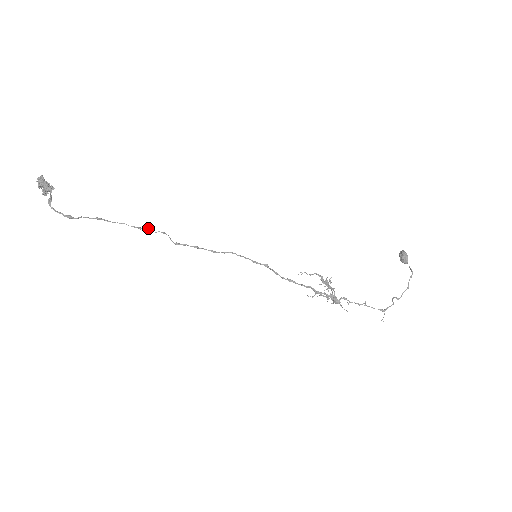
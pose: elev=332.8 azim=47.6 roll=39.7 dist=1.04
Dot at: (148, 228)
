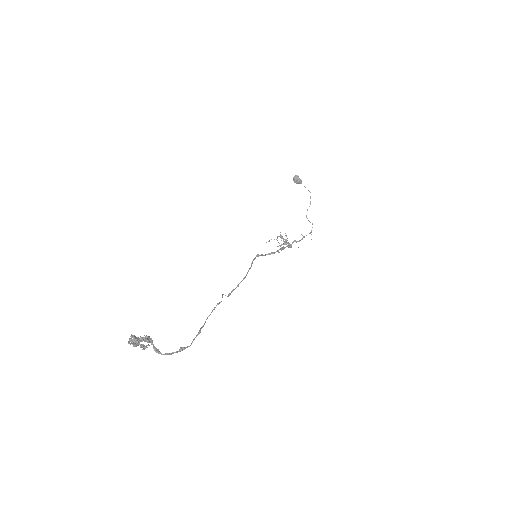
Dot at: (218, 304)
